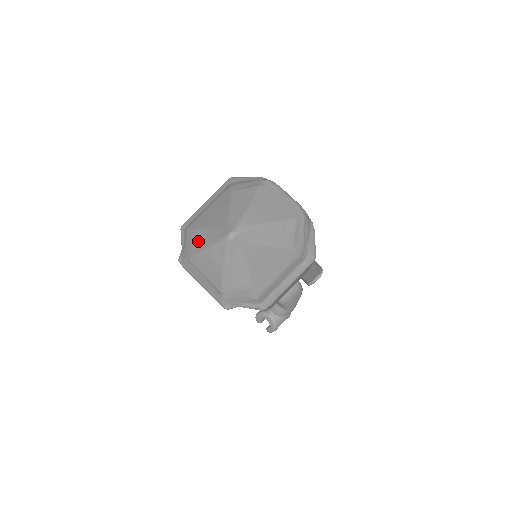
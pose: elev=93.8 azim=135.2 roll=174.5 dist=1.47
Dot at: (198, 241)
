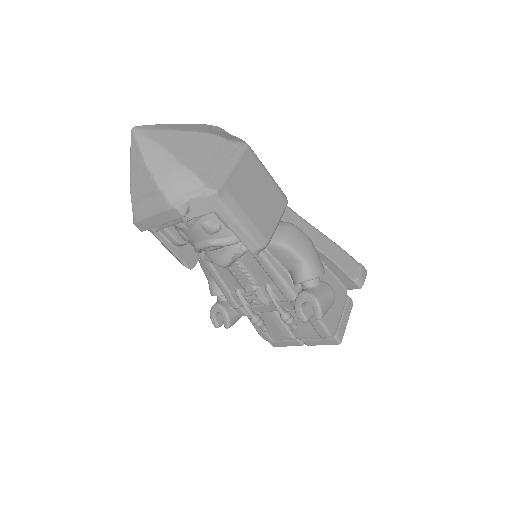
Dot at: occluded
